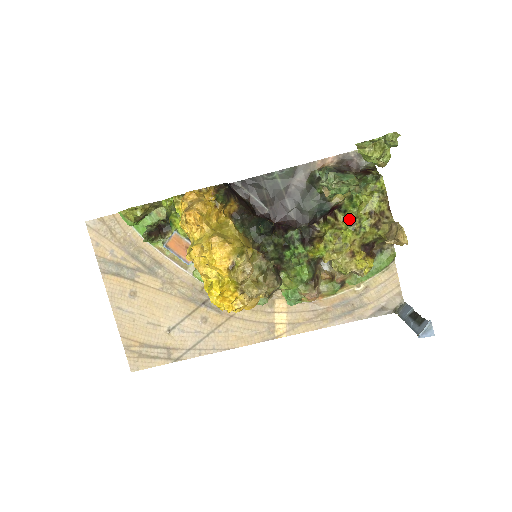
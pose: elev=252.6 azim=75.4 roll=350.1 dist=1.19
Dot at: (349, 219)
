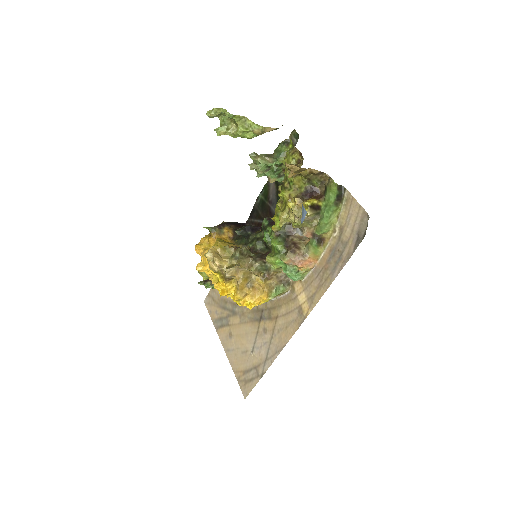
Dot at: (282, 184)
